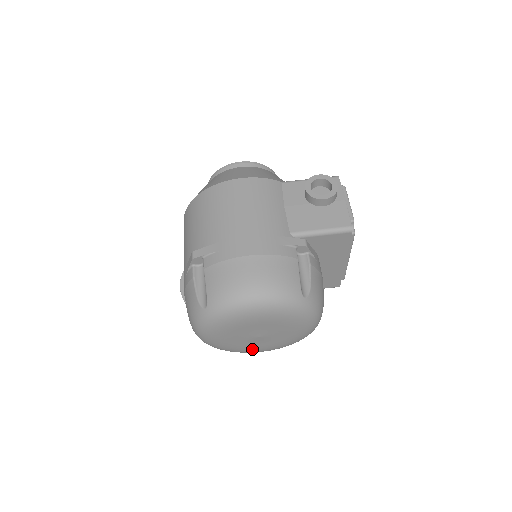
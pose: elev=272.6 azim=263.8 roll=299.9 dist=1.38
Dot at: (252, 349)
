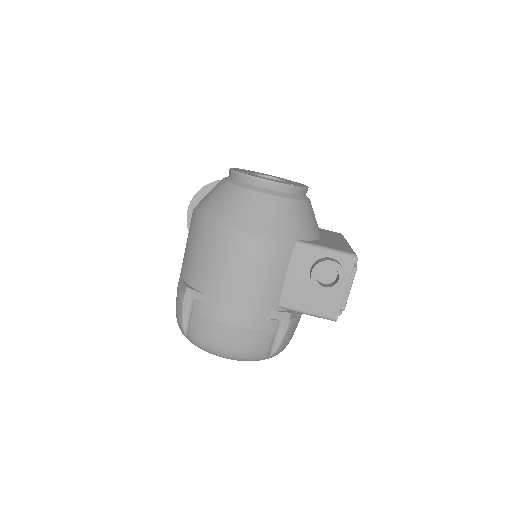
Dot at: occluded
